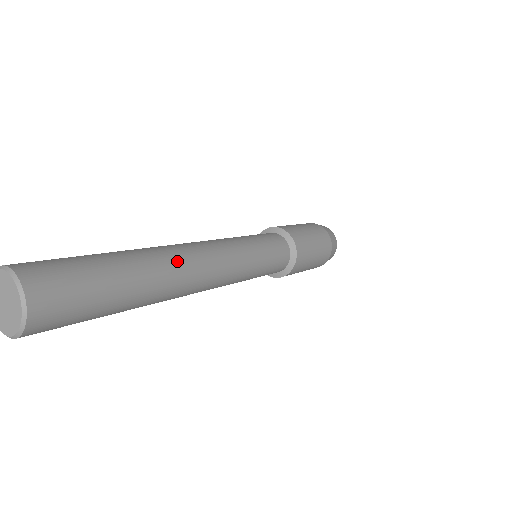
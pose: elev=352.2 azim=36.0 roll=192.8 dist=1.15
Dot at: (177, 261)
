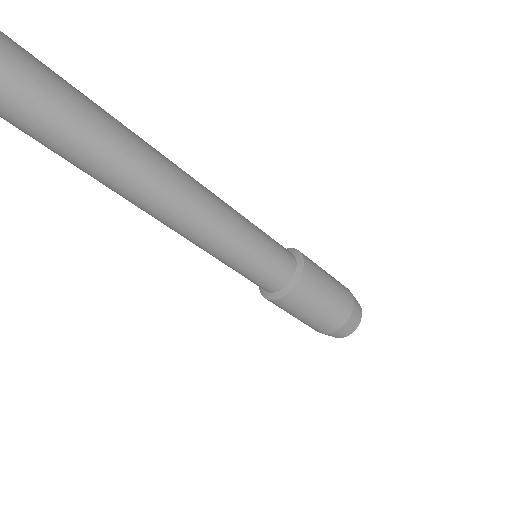
Dot at: (159, 154)
